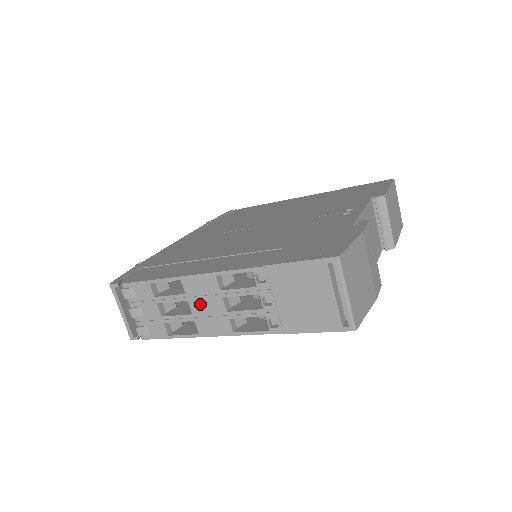
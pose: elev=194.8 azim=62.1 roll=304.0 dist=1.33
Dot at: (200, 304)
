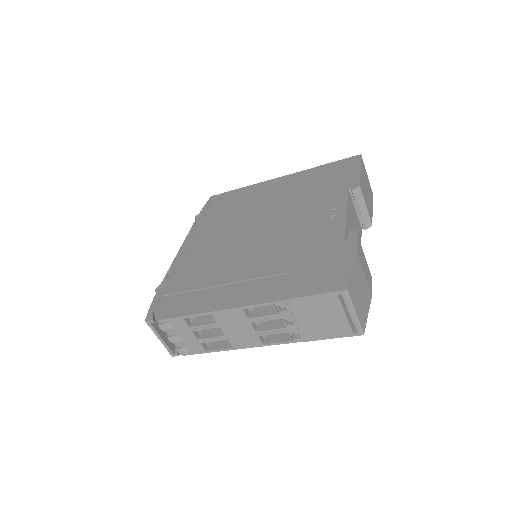
Dot at: (231, 329)
